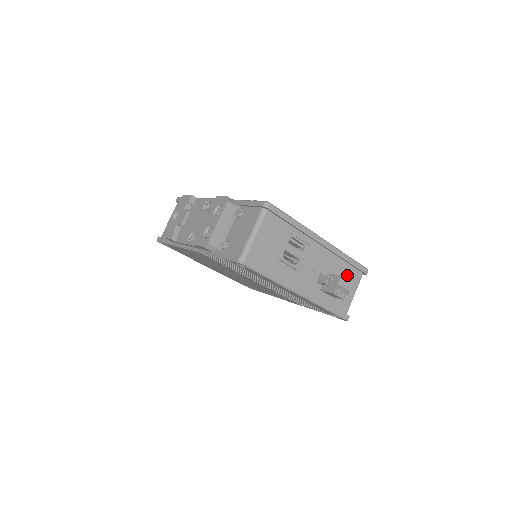
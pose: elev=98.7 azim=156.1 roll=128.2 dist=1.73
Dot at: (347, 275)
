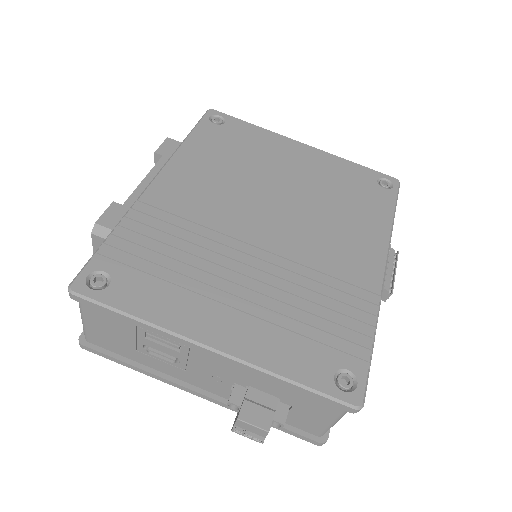
Dot at: (303, 398)
